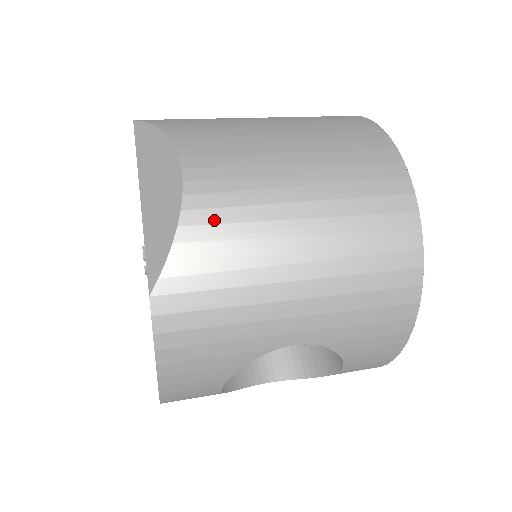
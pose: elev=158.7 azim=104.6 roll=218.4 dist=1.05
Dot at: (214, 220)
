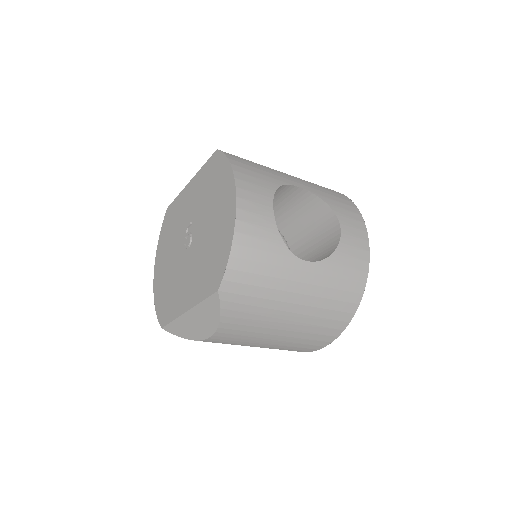
Dot at: occluded
